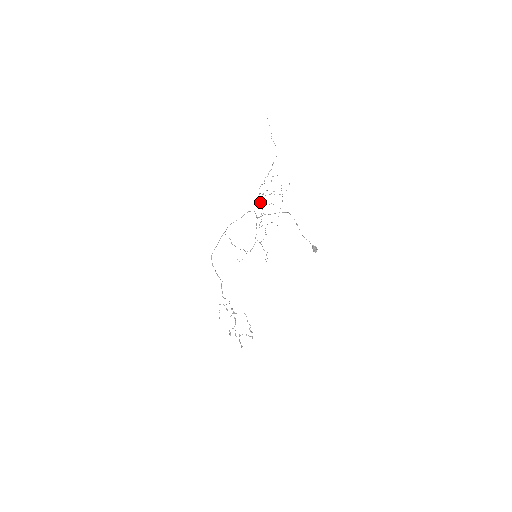
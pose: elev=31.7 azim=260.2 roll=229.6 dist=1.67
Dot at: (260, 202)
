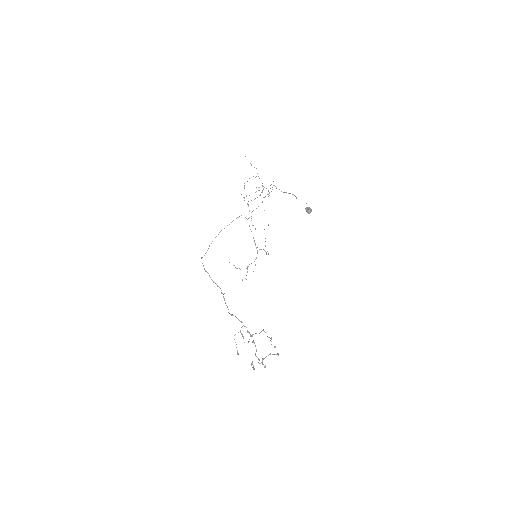
Dot at: occluded
